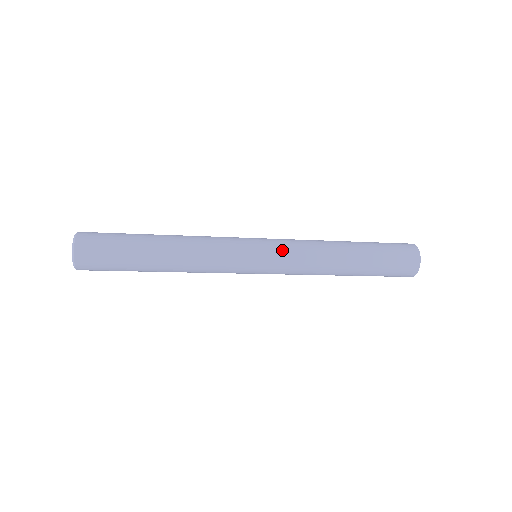
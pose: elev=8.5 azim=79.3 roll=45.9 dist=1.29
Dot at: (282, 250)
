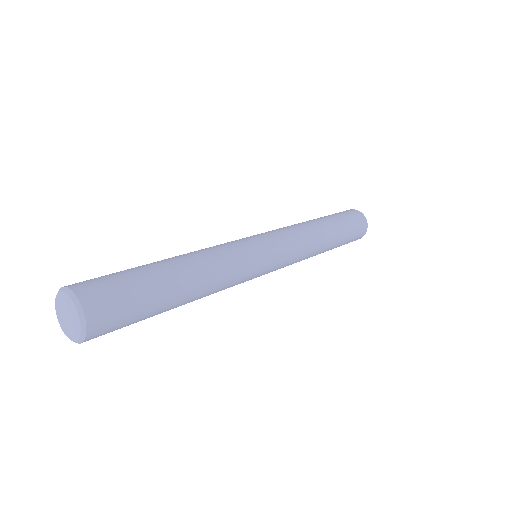
Dot at: (277, 234)
